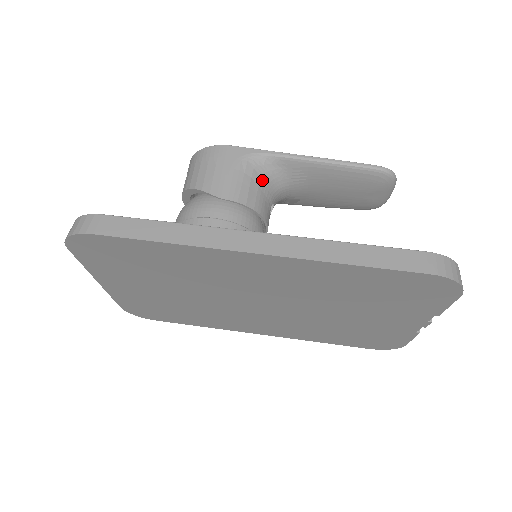
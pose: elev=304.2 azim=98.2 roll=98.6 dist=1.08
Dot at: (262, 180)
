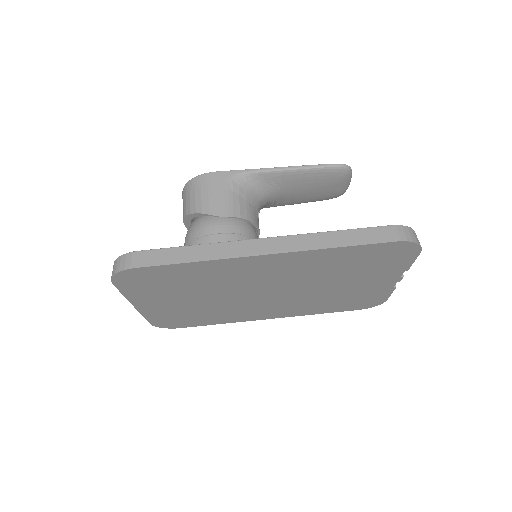
Dot at: (247, 194)
